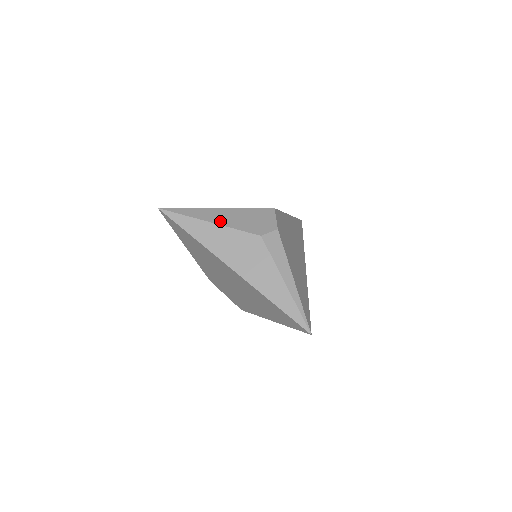
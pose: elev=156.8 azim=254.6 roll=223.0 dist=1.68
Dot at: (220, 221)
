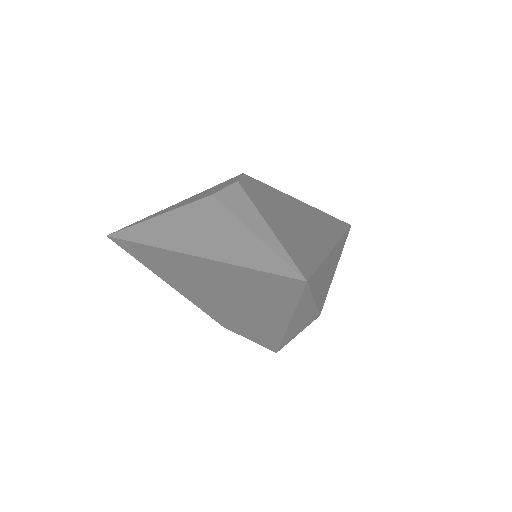
Dot at: (168, 210)
